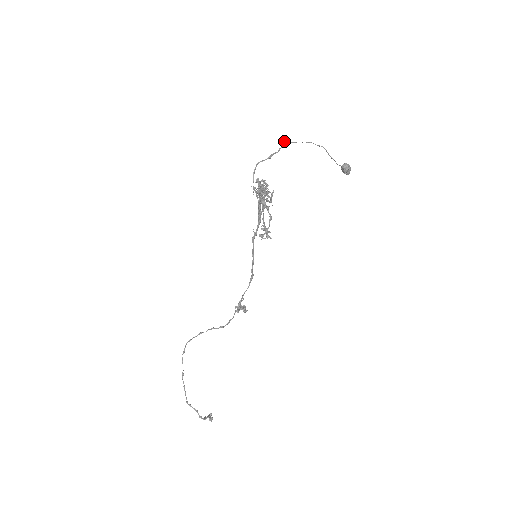
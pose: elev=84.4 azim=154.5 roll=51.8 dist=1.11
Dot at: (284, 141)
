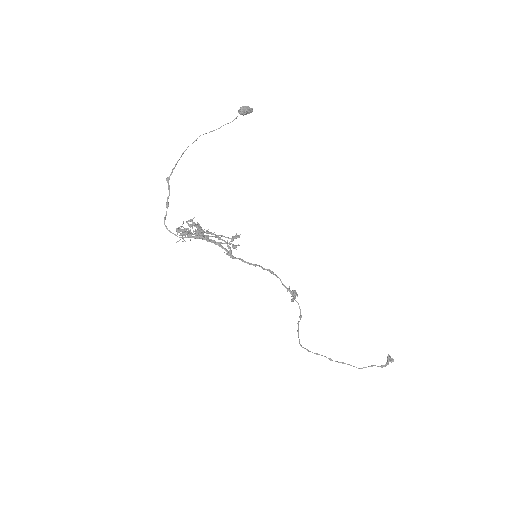
Dot at: (166, 179)
